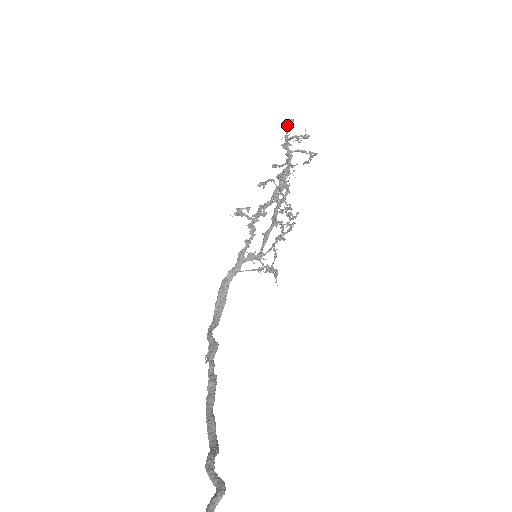
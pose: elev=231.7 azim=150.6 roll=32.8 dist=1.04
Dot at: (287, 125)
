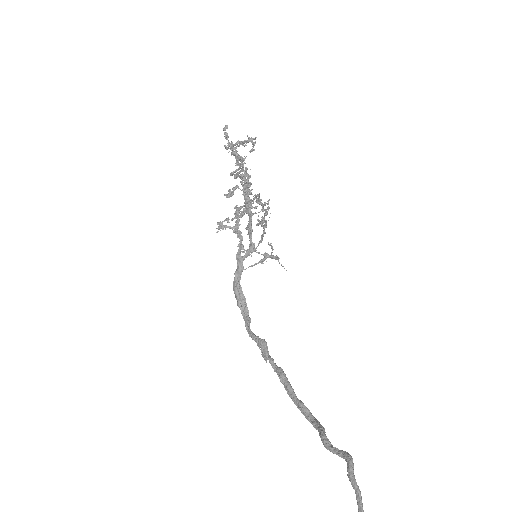
Dot at: (225, 133)
